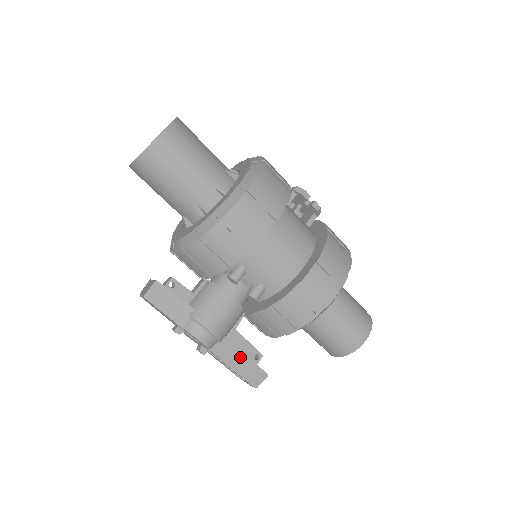
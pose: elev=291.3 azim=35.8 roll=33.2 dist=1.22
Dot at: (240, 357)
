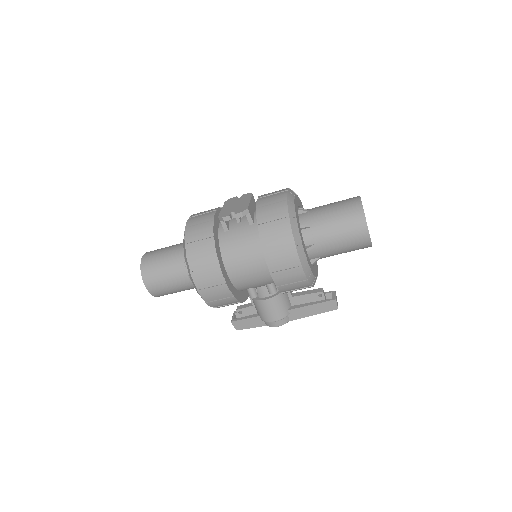
Dot at: (309, 309)
